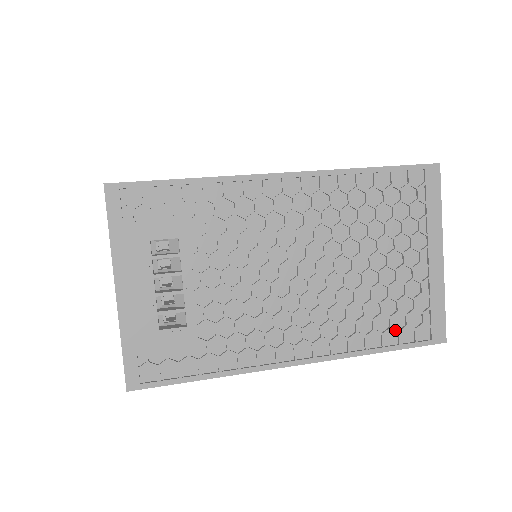
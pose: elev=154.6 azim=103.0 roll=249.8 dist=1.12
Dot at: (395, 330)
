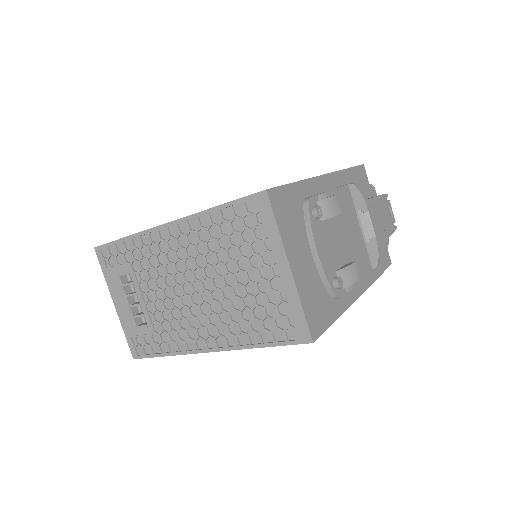
Dot at: (267, 331)
